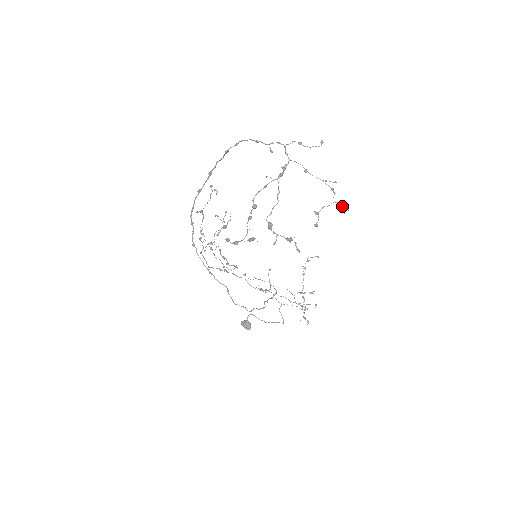
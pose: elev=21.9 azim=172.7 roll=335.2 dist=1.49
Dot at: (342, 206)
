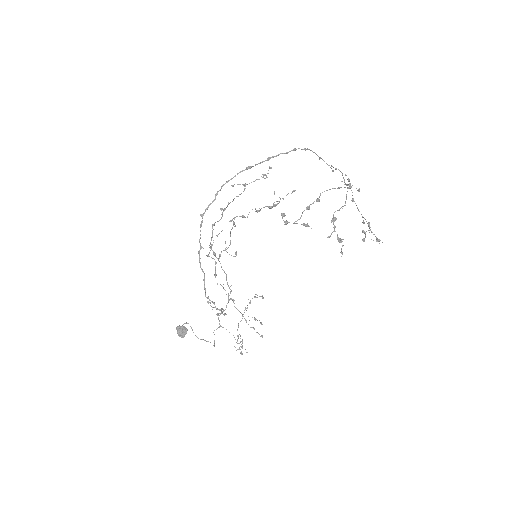
Dot at: occluded
